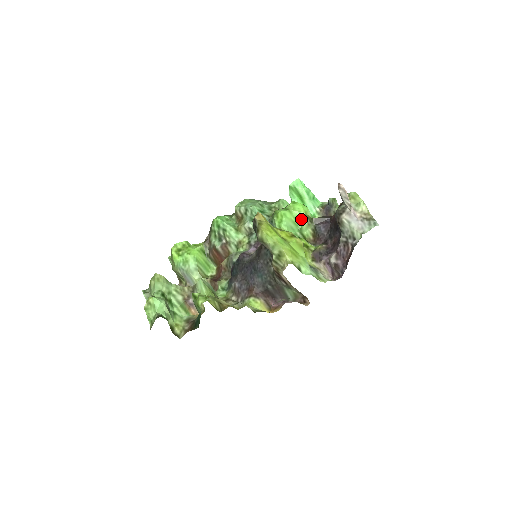
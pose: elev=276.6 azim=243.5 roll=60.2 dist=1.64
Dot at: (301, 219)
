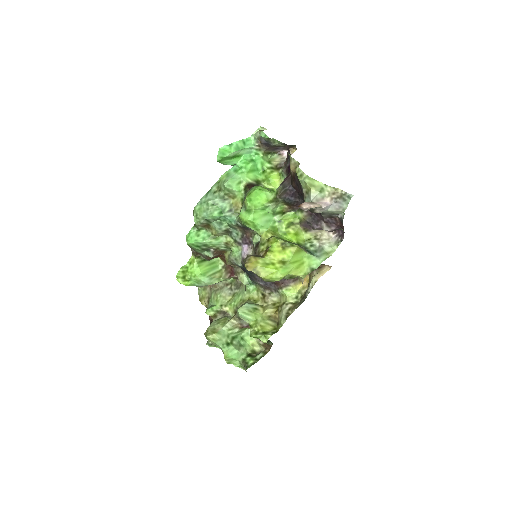
Dot at: (268, 207)
